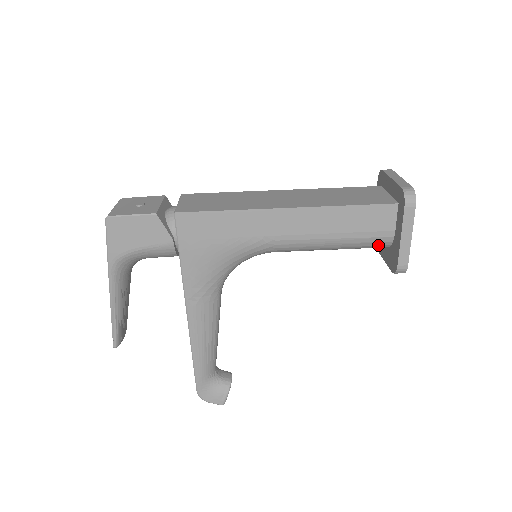
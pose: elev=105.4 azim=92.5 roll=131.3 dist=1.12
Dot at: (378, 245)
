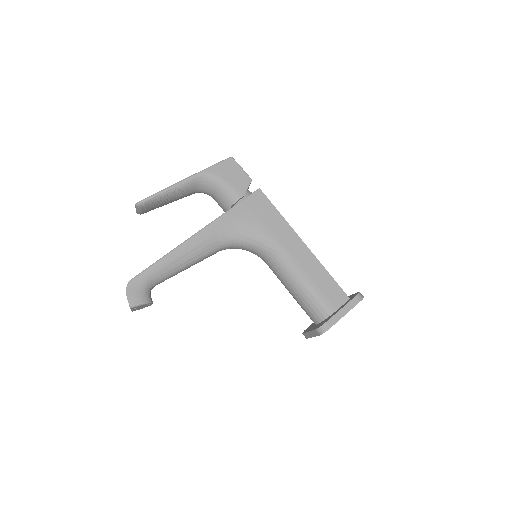
Dot at: (320, 311)
